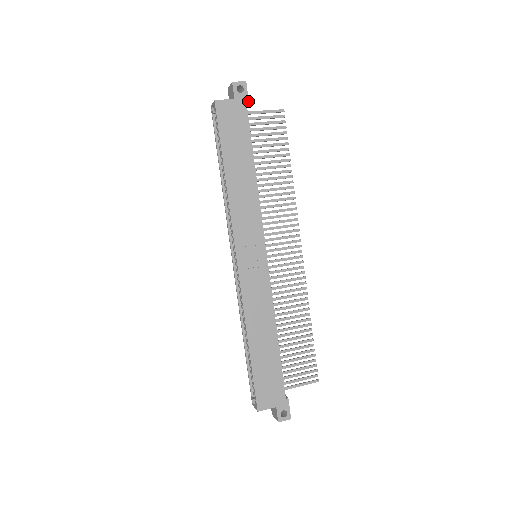
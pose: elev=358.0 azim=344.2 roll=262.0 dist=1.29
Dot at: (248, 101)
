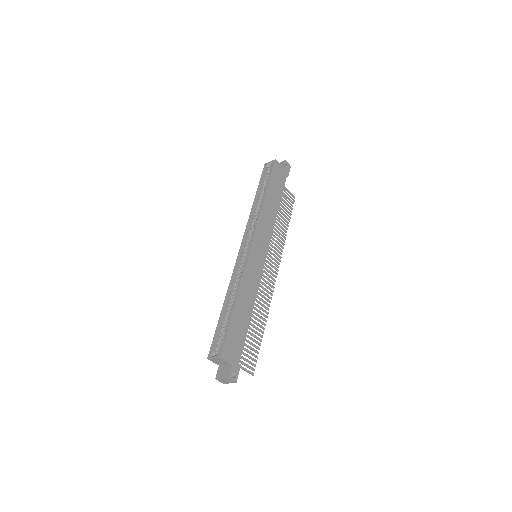
Dot at: (288, 175)
